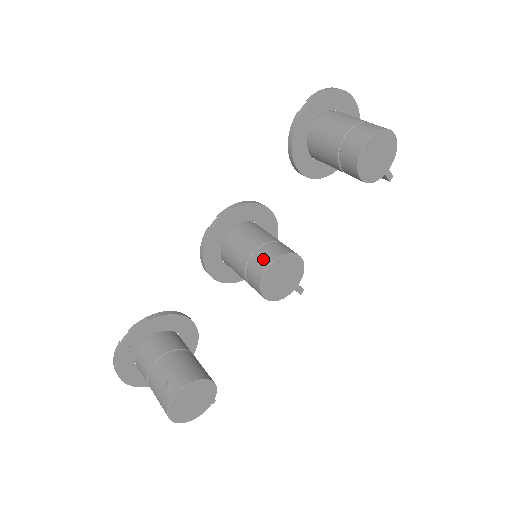
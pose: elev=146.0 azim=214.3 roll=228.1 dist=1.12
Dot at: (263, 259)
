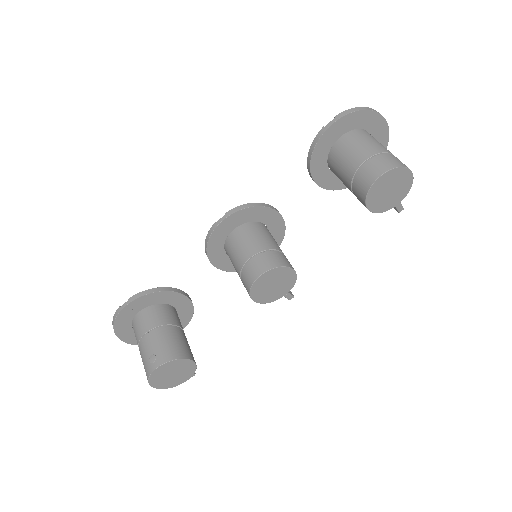
Dot at: (257, 266)
